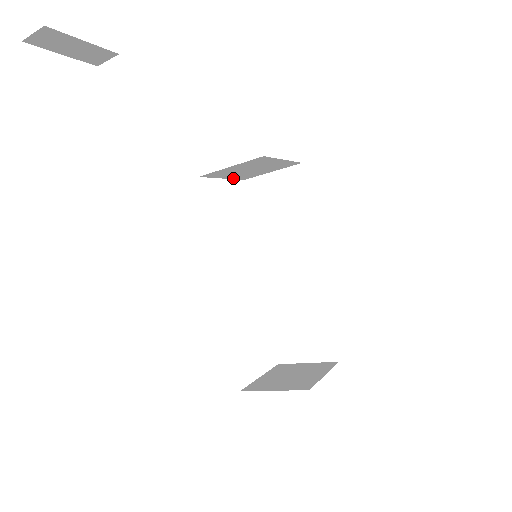
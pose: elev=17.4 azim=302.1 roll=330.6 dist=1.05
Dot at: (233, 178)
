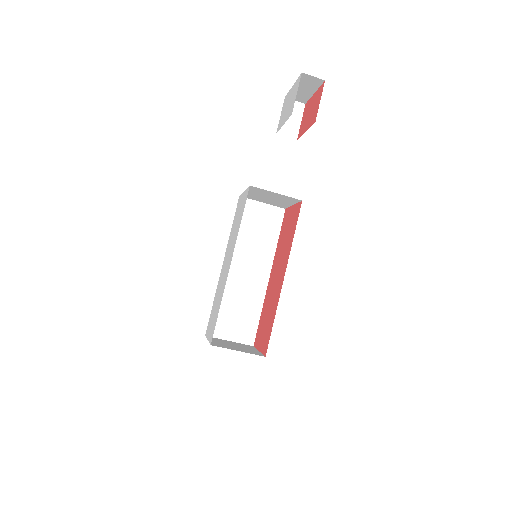
Dot at: occluded
